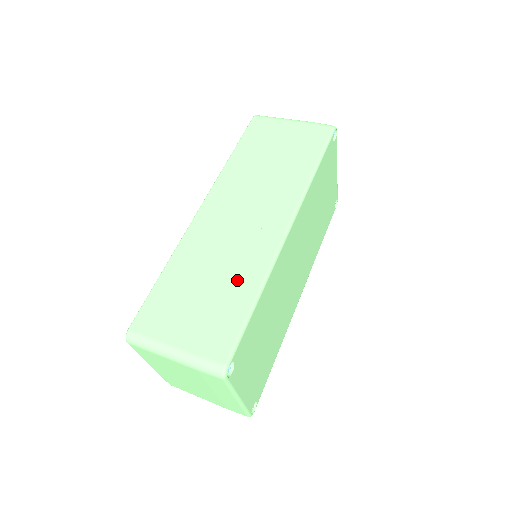
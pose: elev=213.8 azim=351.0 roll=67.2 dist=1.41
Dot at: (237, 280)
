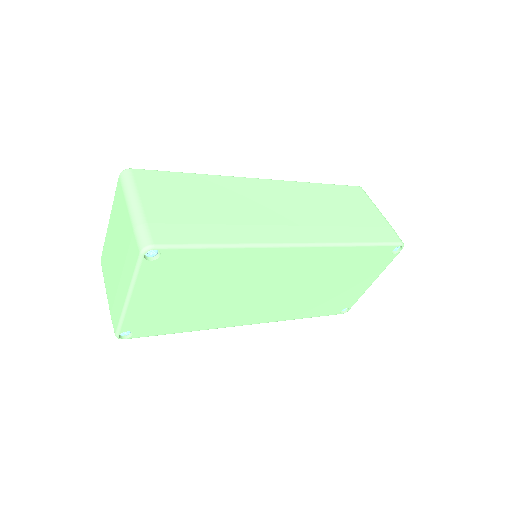
Dot at: (229, 225)
